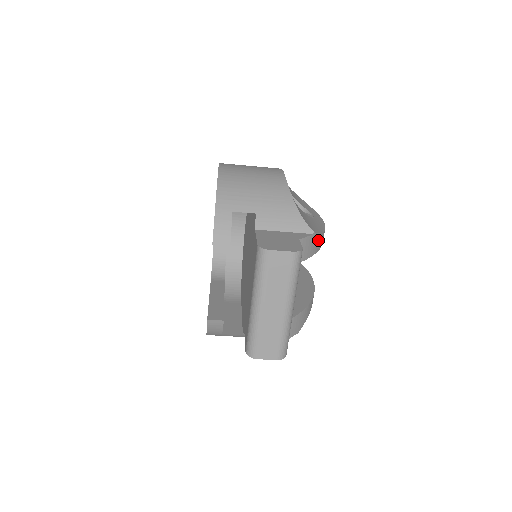
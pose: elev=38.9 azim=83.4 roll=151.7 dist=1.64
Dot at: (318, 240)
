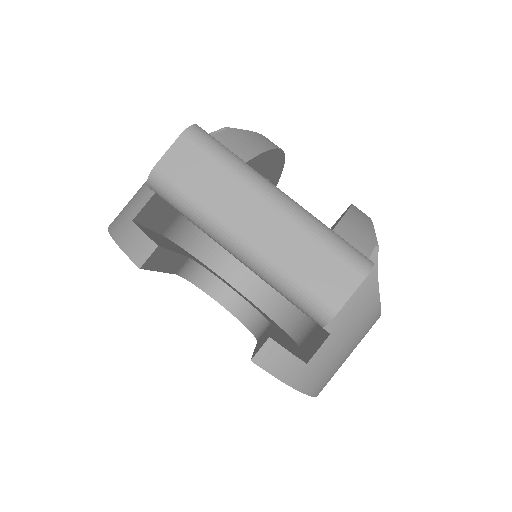
Dot at: (252, 137)
